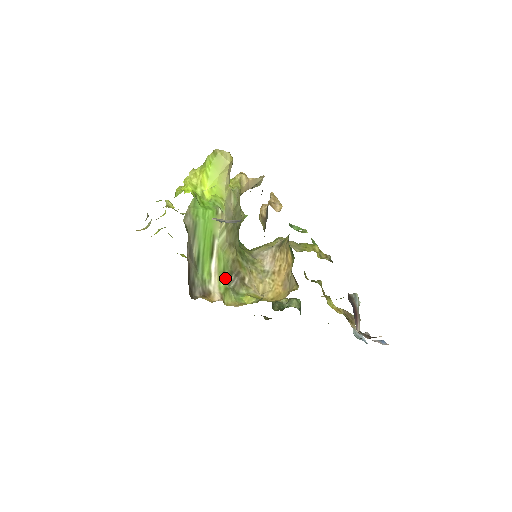
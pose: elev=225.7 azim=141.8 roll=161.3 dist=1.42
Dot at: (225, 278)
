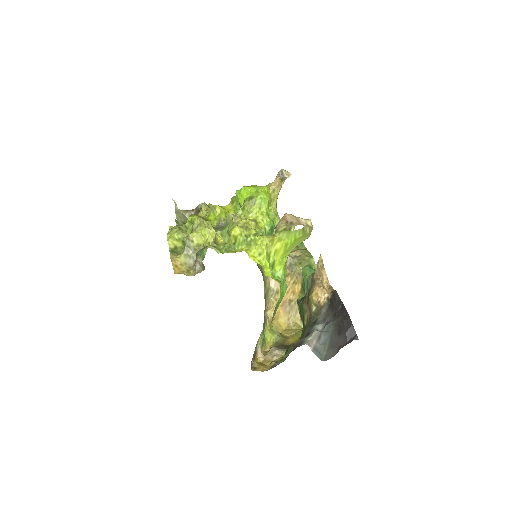
Dot at: (263, 330)
